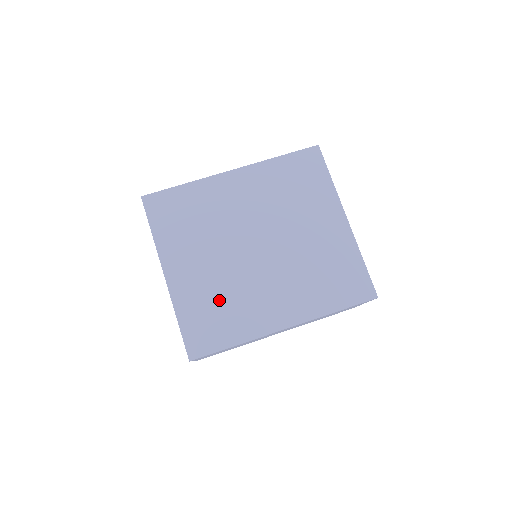
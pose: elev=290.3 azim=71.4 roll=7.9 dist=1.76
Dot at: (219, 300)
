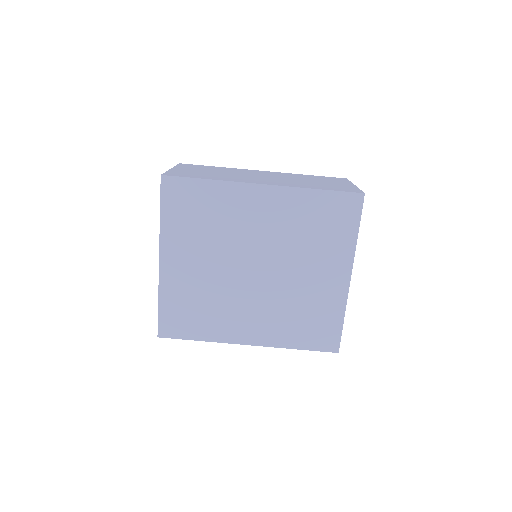
Dot at: (201, 301)
